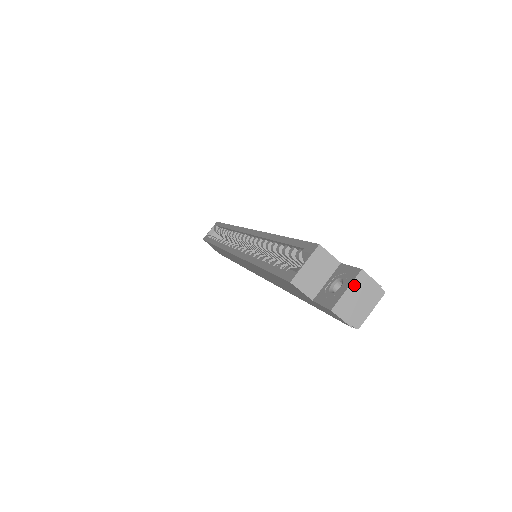
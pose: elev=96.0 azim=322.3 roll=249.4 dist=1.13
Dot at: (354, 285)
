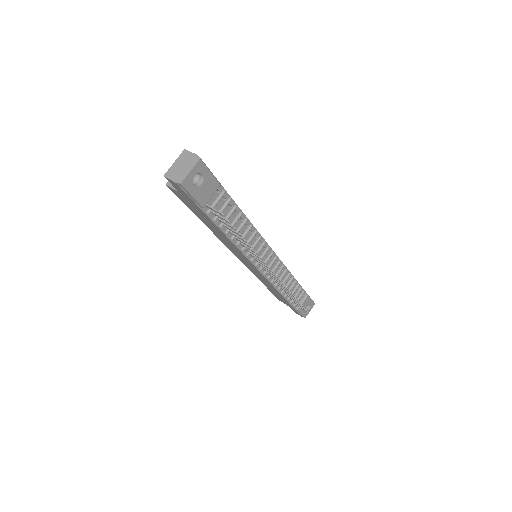
Dot at: (179, 159)
